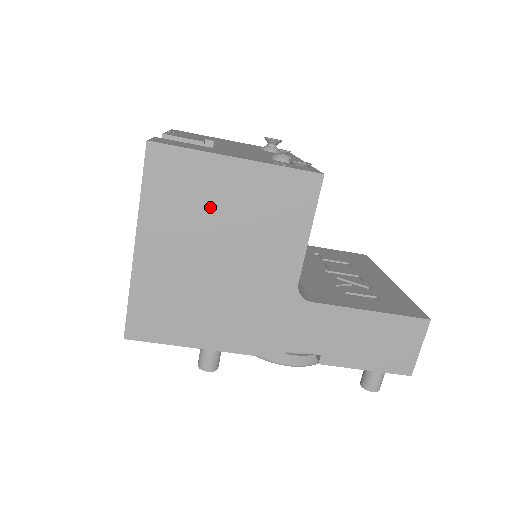
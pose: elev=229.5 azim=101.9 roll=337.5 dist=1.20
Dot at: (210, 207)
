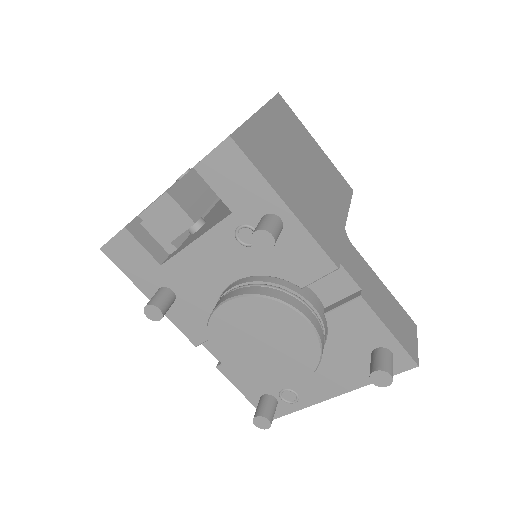
Dot at: (302, 143)
